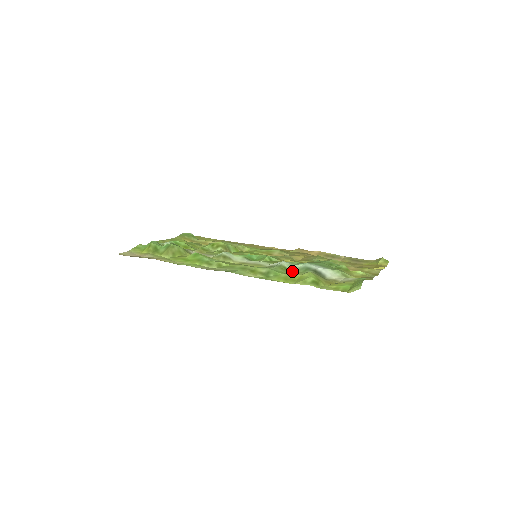
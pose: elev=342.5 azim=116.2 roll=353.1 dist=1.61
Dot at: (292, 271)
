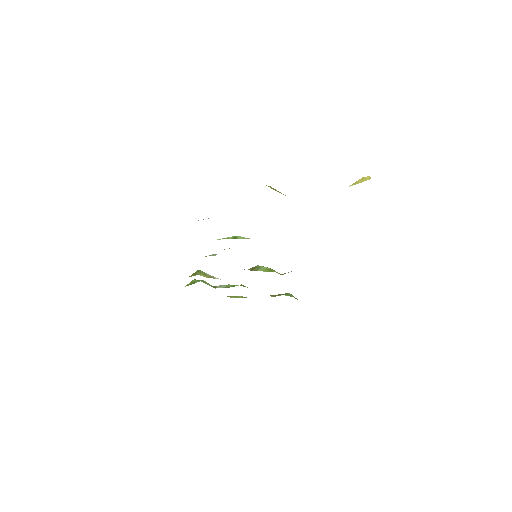
Dot at: occluded
